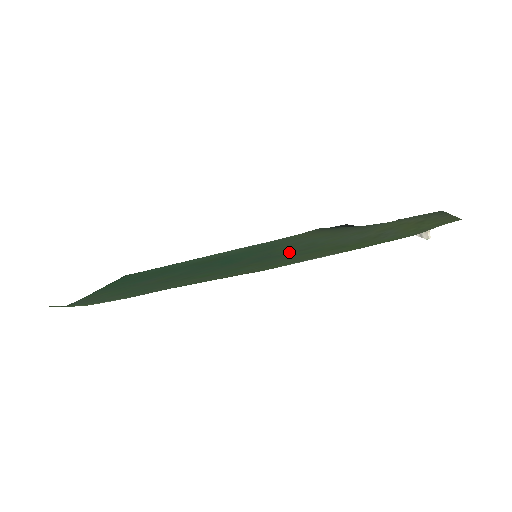
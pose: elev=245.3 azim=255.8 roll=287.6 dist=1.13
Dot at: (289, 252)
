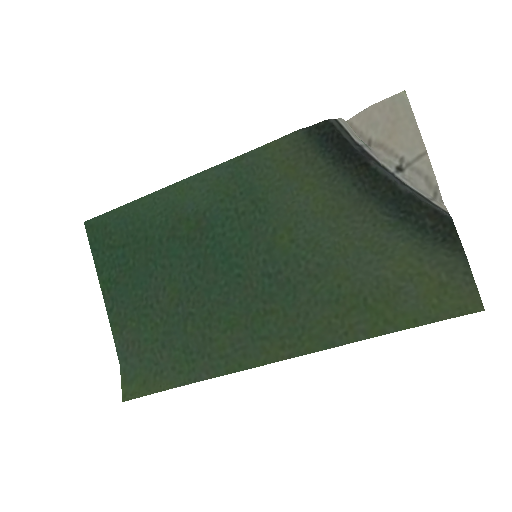
Dot at: (299, 275)
